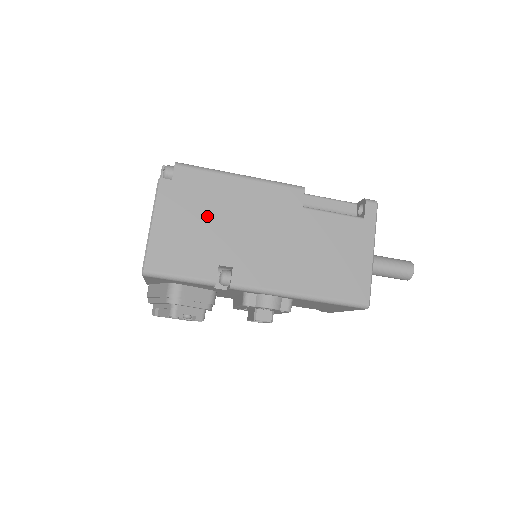
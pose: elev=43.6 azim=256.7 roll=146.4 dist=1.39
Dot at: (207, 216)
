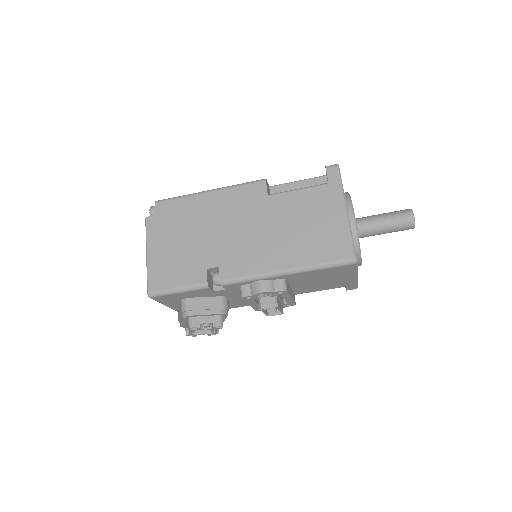
Dot at: (188, 233)
